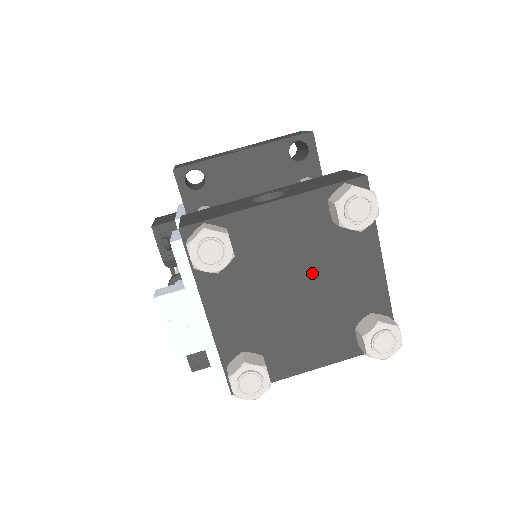
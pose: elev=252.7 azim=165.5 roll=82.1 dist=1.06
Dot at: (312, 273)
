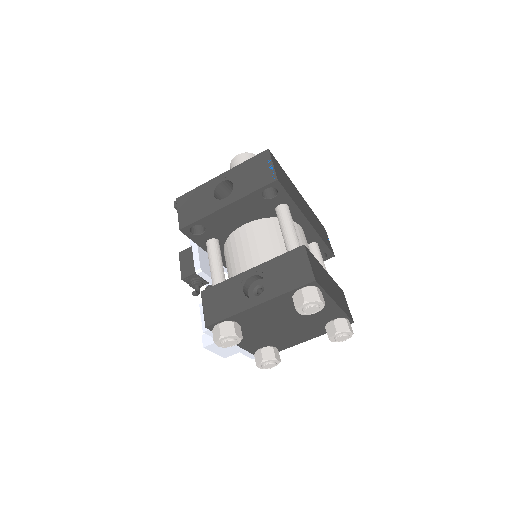
Dot at: (292, 318)
